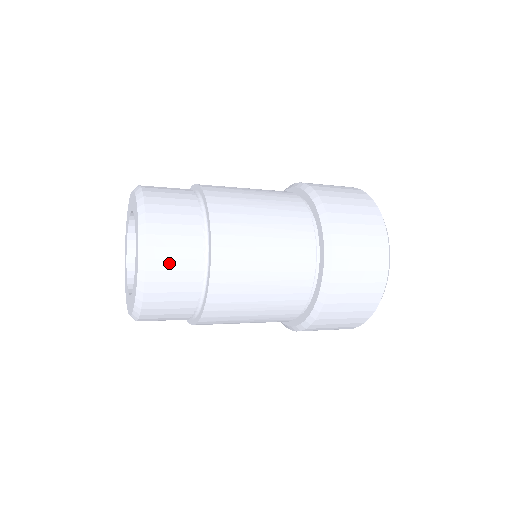
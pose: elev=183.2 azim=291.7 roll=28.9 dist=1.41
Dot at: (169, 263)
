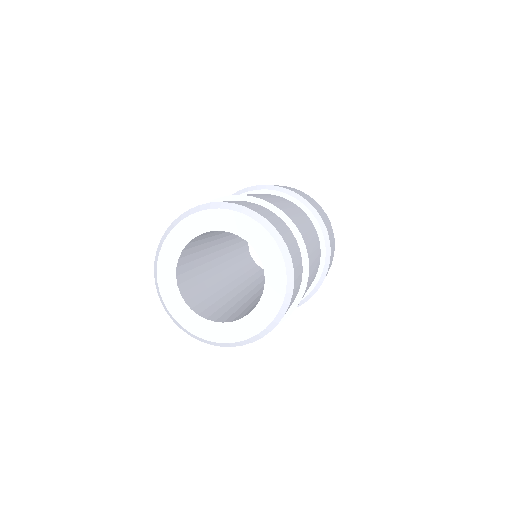
Dot at: (273, 219)
